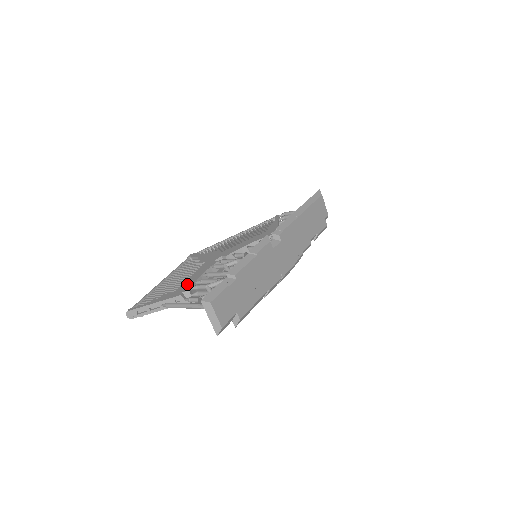
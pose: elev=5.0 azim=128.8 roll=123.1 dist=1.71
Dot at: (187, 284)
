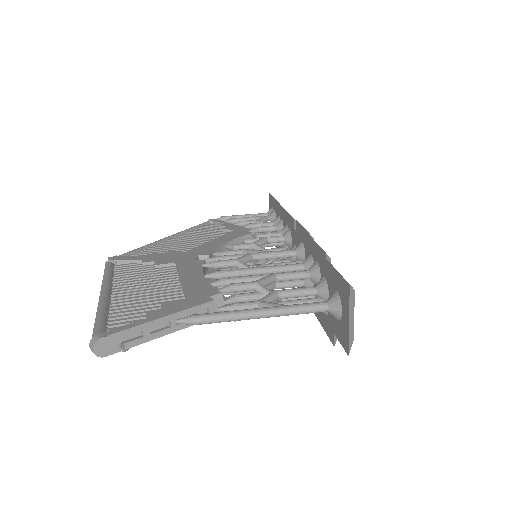
Dot at: (197, 286)
